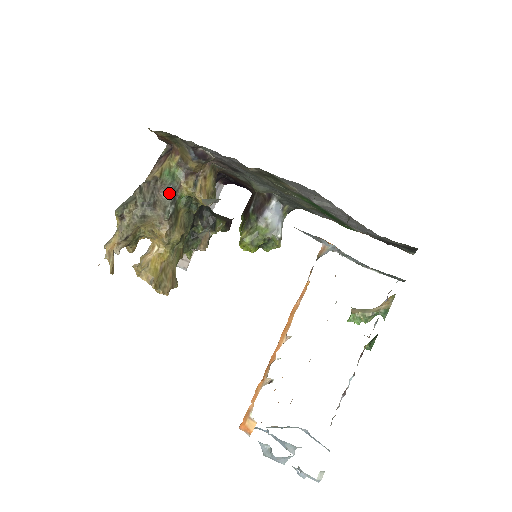
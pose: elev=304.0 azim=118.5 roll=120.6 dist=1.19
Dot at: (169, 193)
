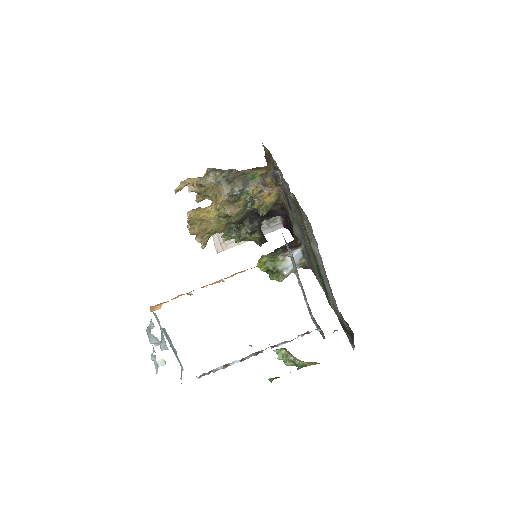
Dot at: (243, 184)
